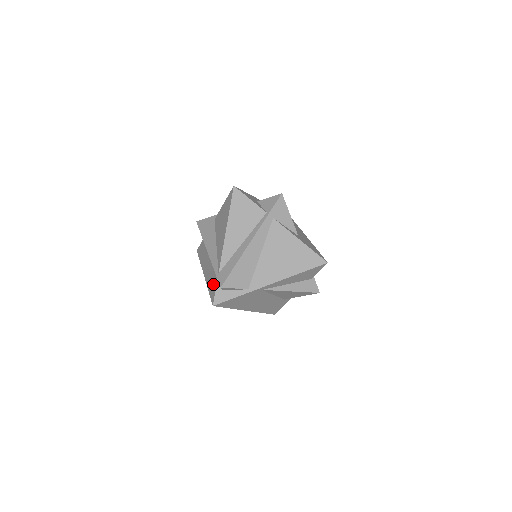
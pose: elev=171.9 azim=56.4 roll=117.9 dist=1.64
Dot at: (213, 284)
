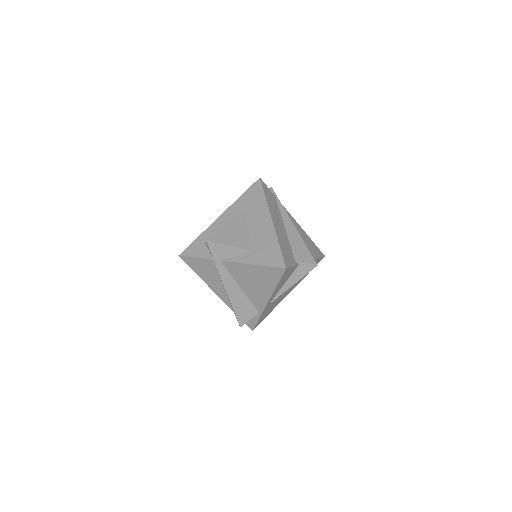
Dot at: occluded
